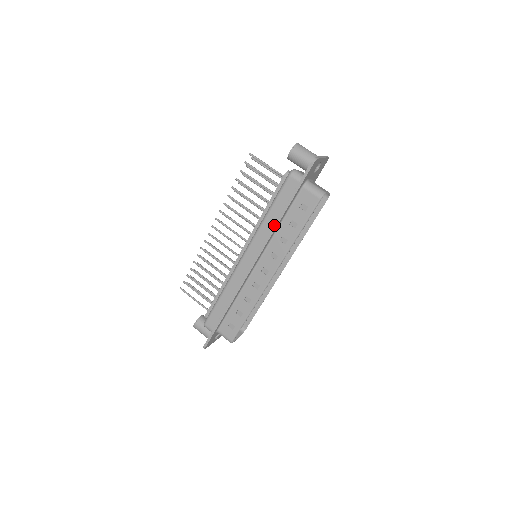
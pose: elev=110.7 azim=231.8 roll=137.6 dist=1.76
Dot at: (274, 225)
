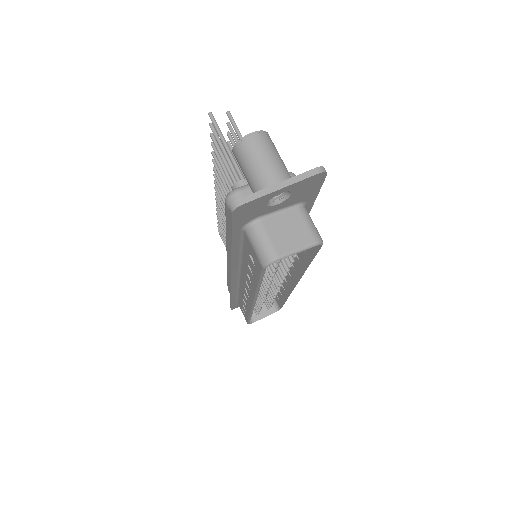
Dot at: (229, 255)
